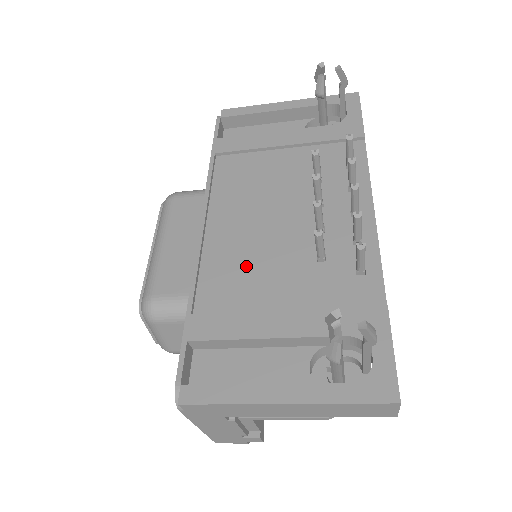
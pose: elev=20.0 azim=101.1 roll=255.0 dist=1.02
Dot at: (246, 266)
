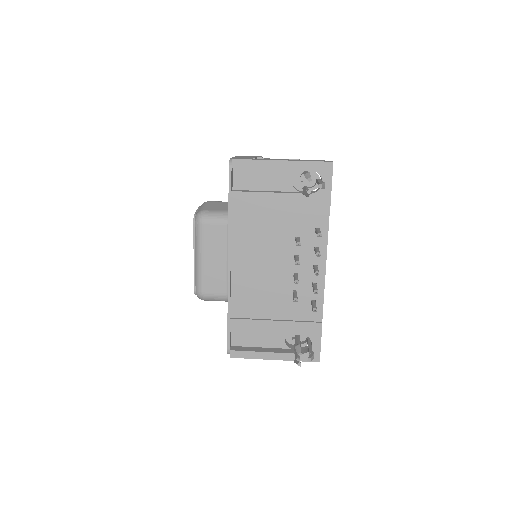
Dot at: (256, 293)
